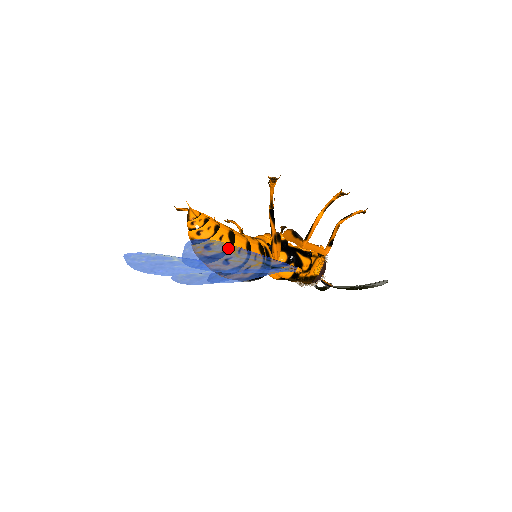
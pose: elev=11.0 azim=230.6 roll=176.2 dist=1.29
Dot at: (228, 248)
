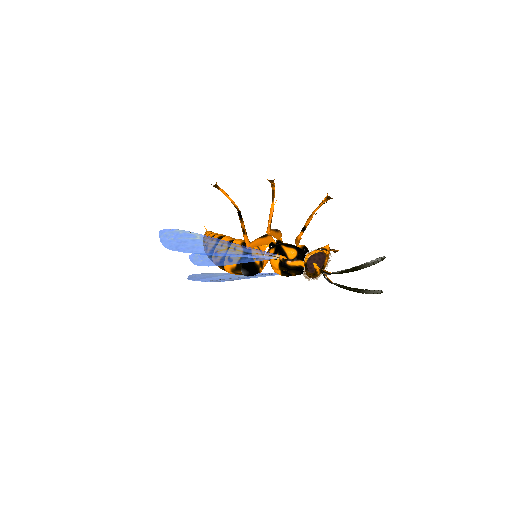
Dot at: (193, 235)
